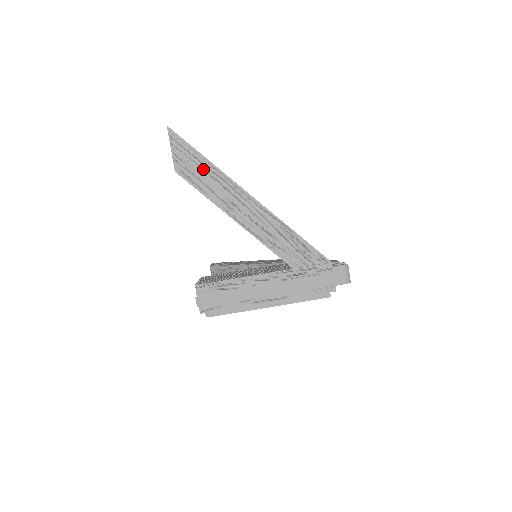
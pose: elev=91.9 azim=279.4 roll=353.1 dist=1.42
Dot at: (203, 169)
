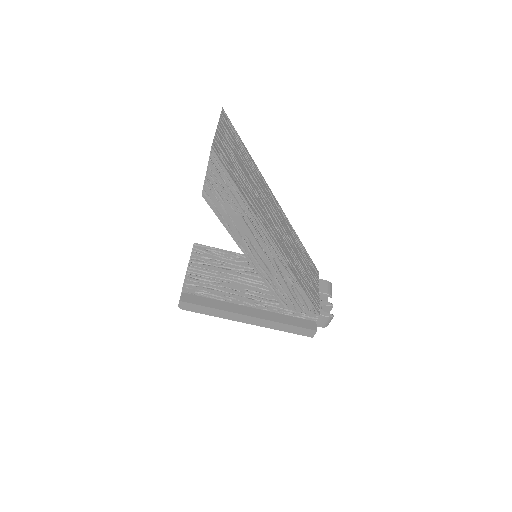
Dot at: (235, 205)
